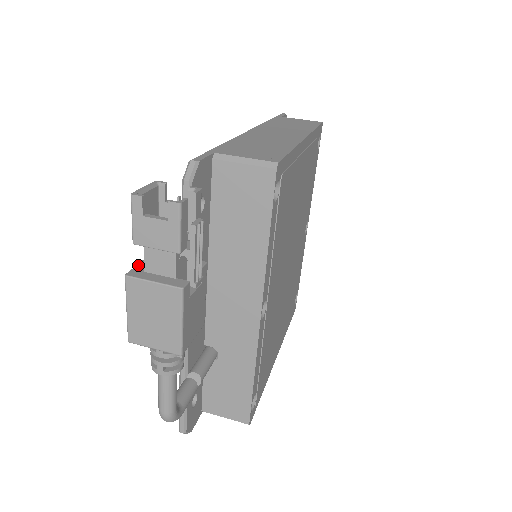
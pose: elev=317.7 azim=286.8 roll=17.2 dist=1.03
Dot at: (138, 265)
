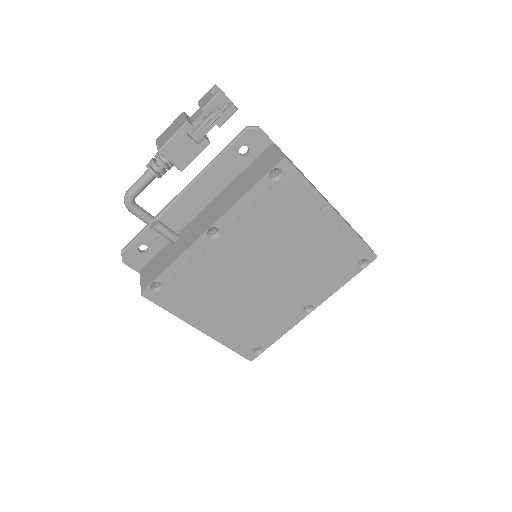
Dot at: occluded
